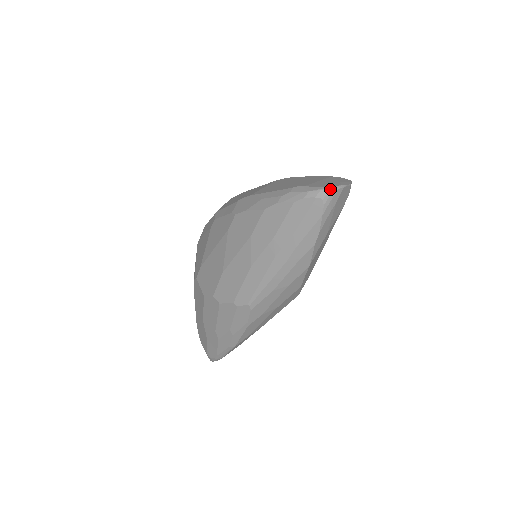
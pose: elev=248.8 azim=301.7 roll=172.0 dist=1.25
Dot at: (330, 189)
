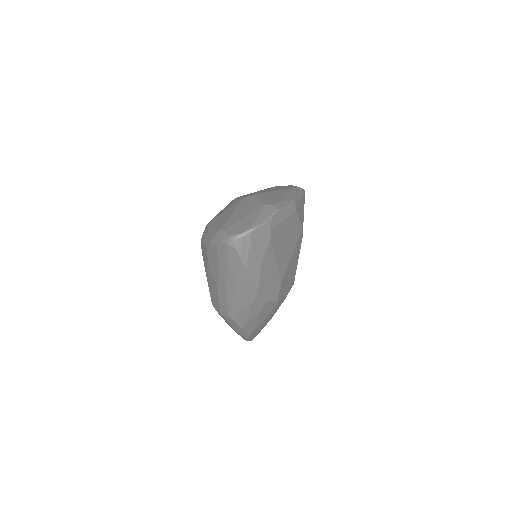
Dot at: (236, 237)
